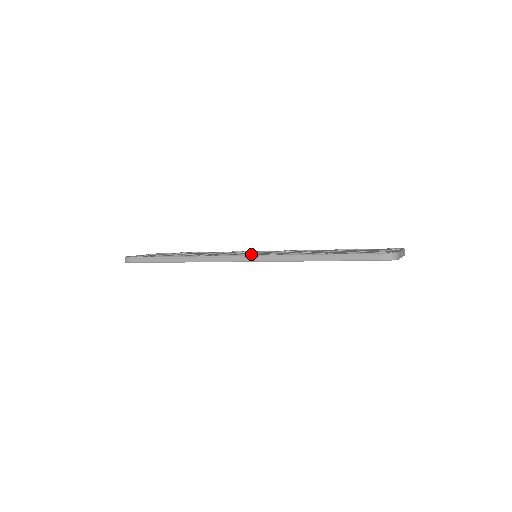
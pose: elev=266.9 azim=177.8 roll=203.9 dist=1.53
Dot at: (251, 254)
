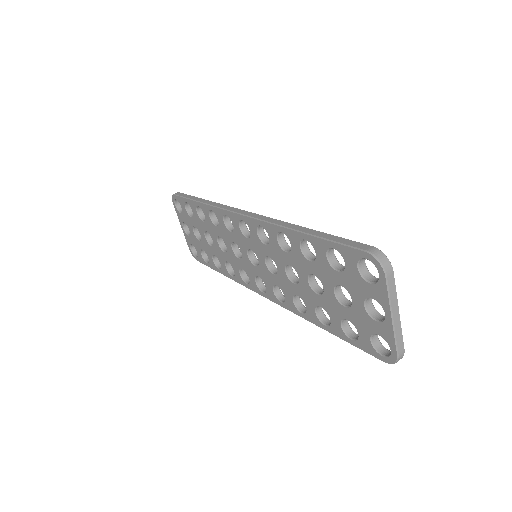
Dot at: occluded
